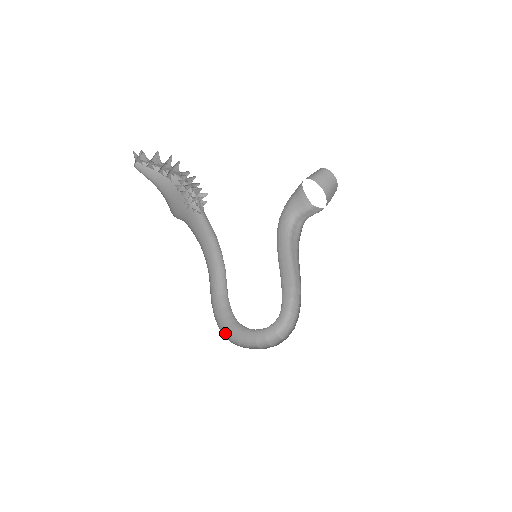
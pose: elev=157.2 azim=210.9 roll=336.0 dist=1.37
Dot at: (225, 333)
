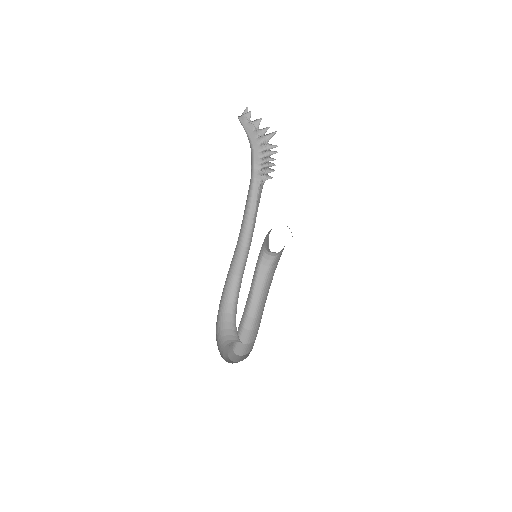
Dot at: occluded
